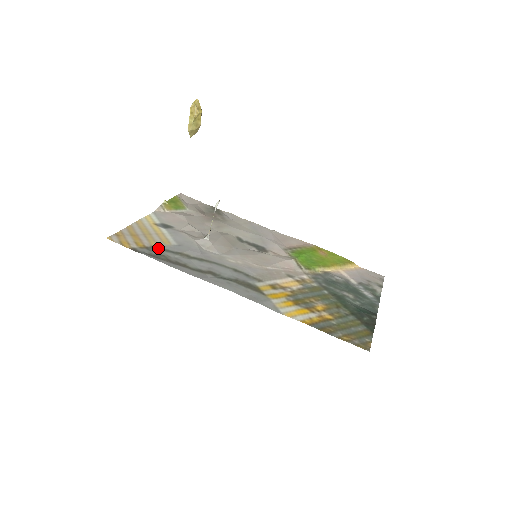
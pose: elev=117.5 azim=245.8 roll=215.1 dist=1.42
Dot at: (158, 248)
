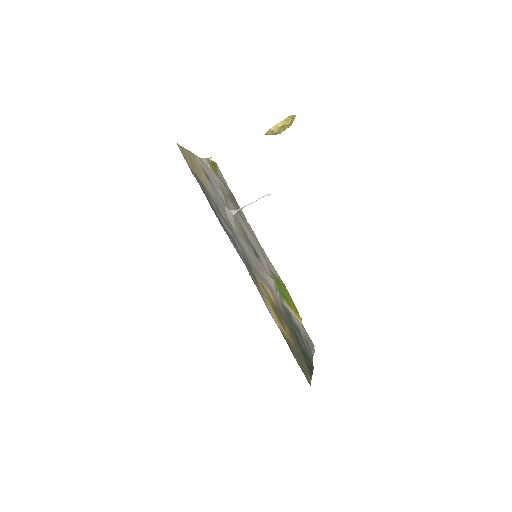
Dot at: (204, 186)
